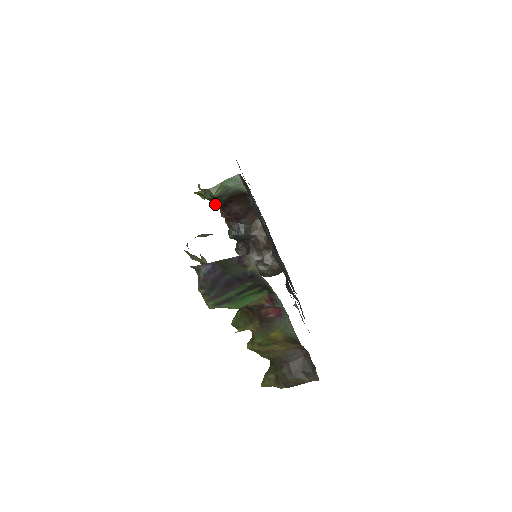
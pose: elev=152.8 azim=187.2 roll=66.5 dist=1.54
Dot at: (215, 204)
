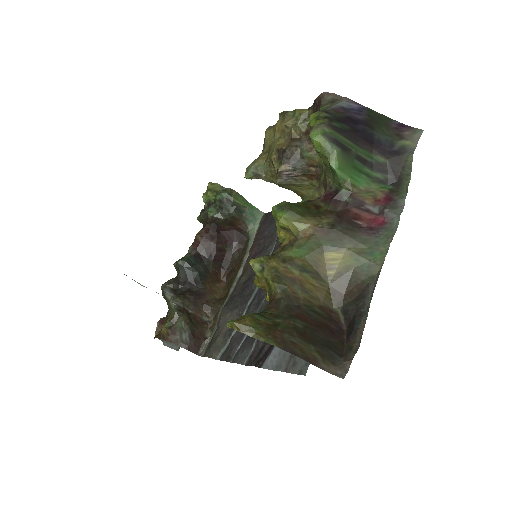
Dot at: (213, 213)
